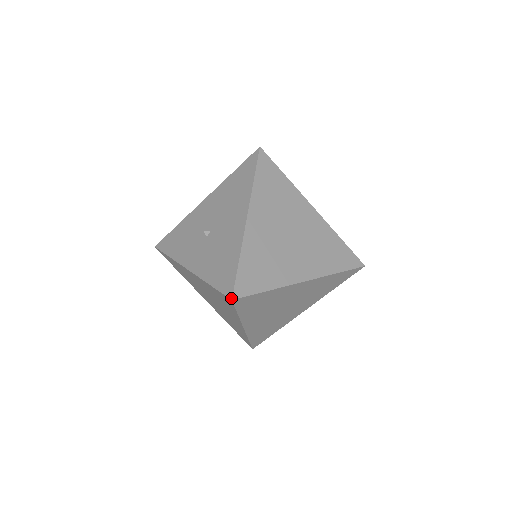
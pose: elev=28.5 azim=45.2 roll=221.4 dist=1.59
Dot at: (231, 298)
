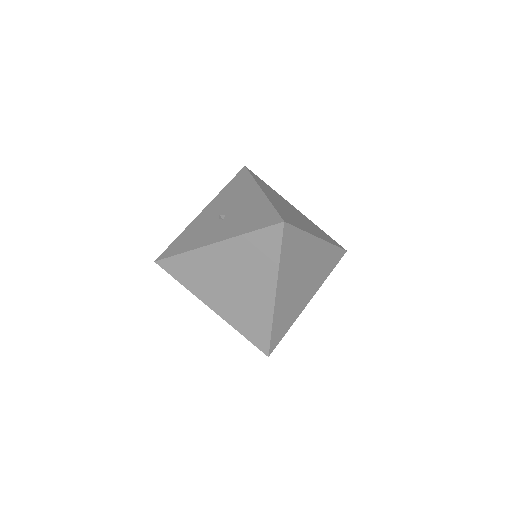
Dot at: (283, 221)
